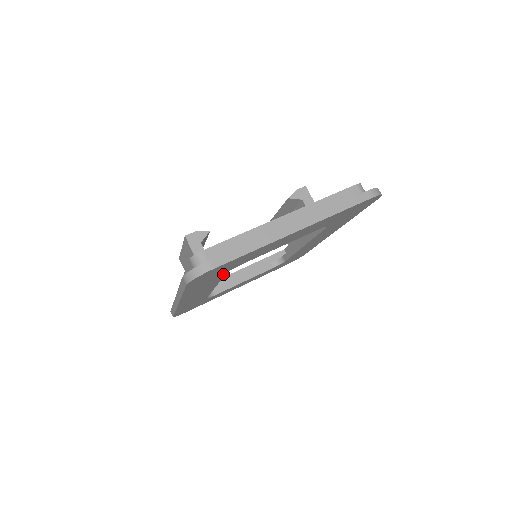
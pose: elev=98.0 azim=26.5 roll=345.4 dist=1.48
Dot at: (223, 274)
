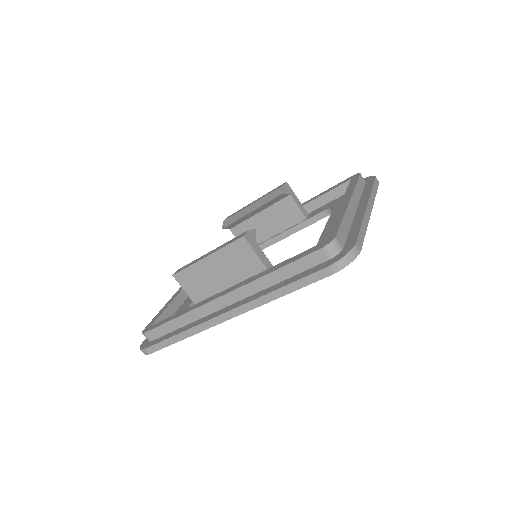
Dot at: occluded
